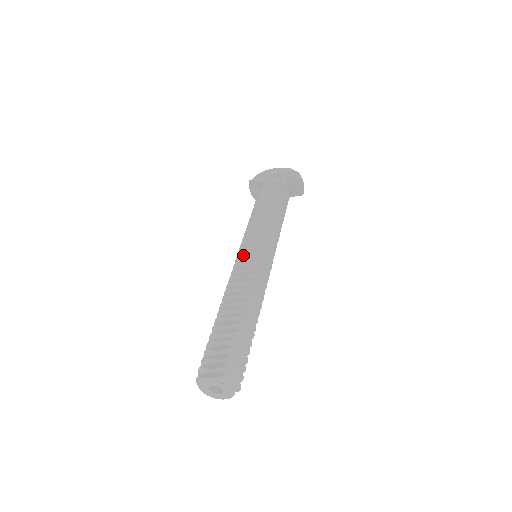
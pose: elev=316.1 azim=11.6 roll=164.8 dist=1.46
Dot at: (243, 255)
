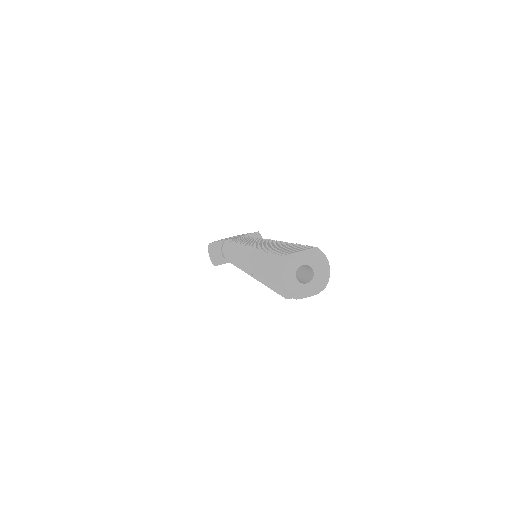
Dot at: (248, 243)
